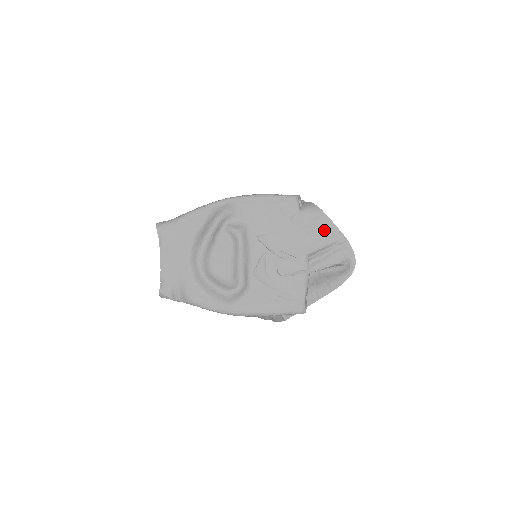
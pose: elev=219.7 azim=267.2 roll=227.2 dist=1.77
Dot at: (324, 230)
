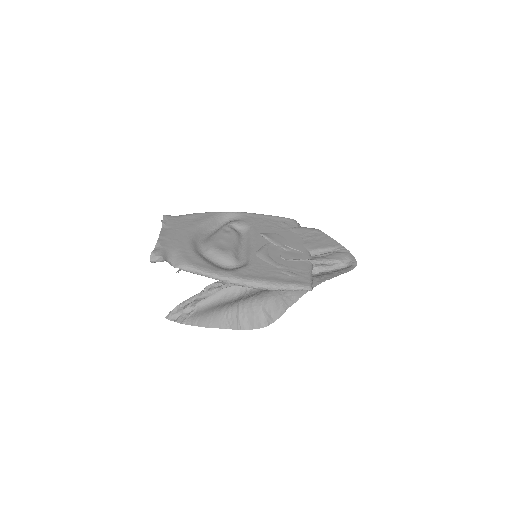
Dot at: (322, 239)
